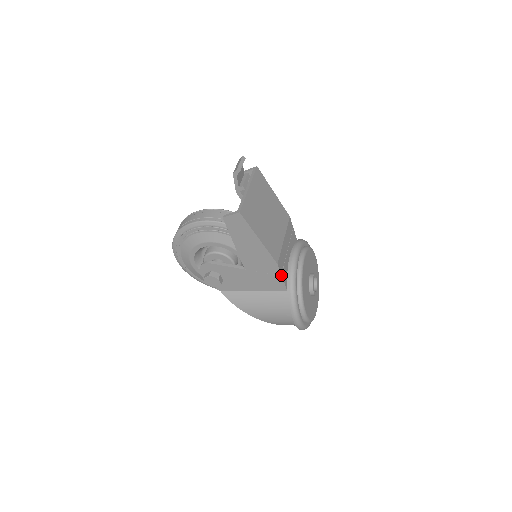
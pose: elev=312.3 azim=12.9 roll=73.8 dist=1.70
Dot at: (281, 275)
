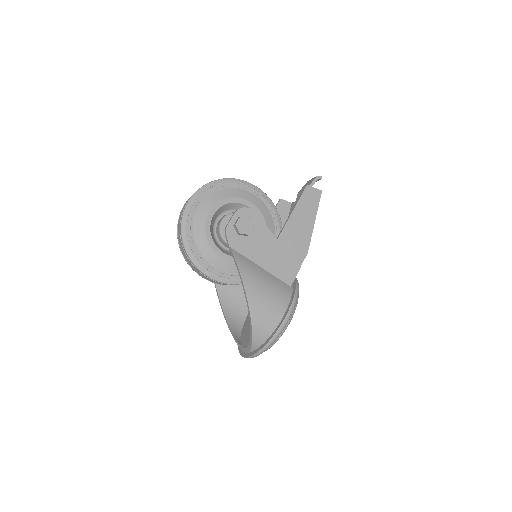
Dot at: occluded
